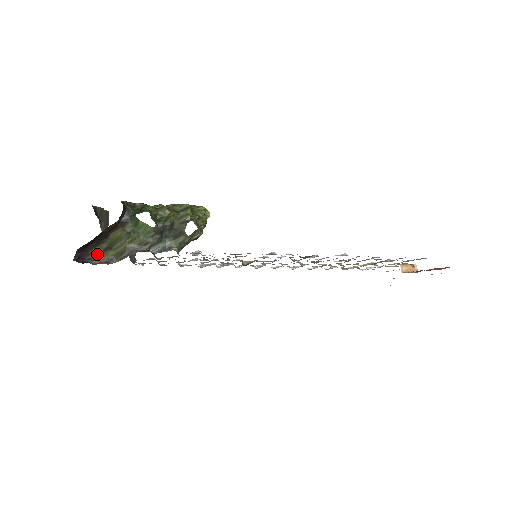
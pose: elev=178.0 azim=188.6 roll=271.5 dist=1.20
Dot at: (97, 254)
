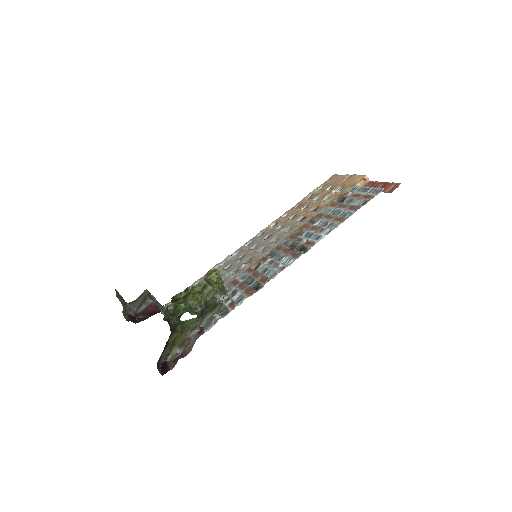
Dot at: (166, 354)
